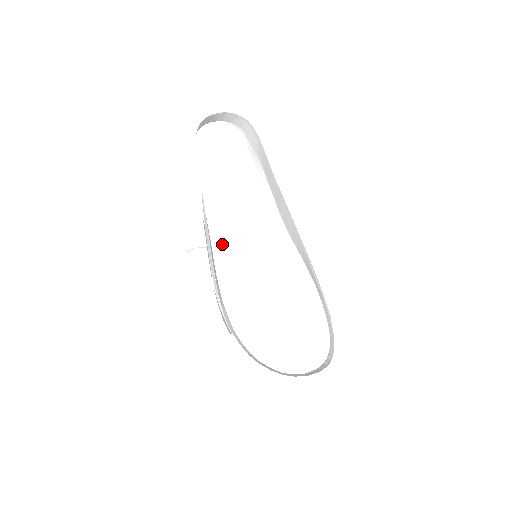
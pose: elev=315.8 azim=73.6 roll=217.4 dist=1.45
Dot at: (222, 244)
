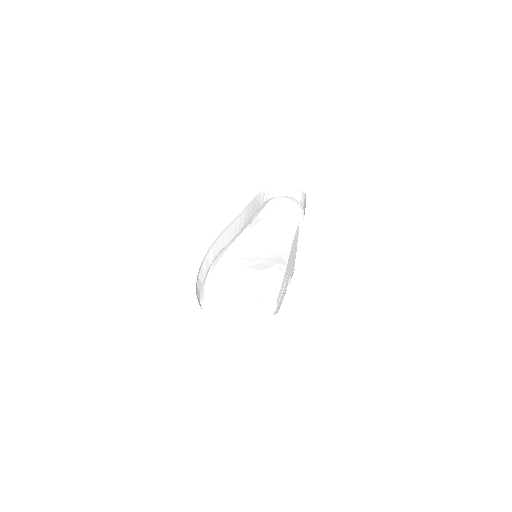
Dot at: (237, 236)
